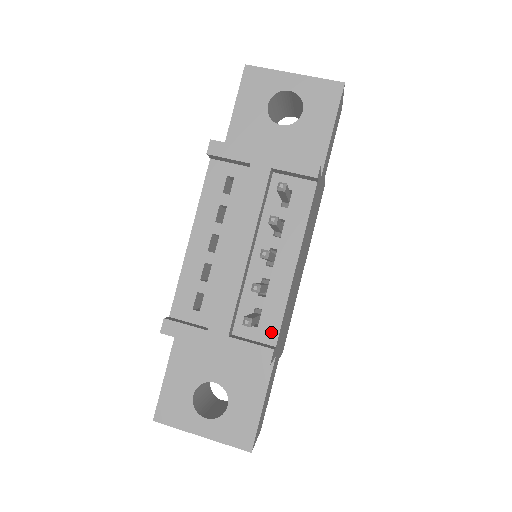
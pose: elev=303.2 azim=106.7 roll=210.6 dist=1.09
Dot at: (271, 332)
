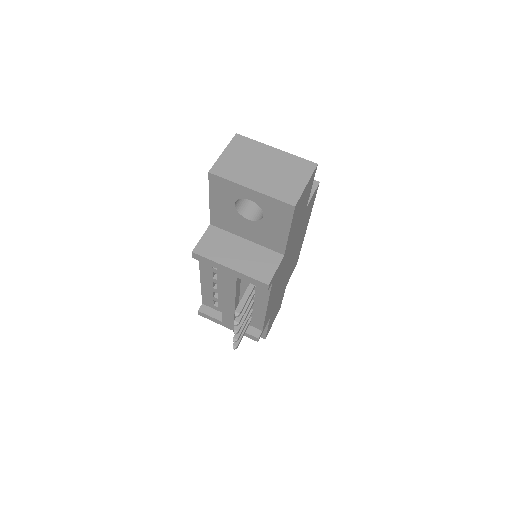
Dot at: (259, 326)
